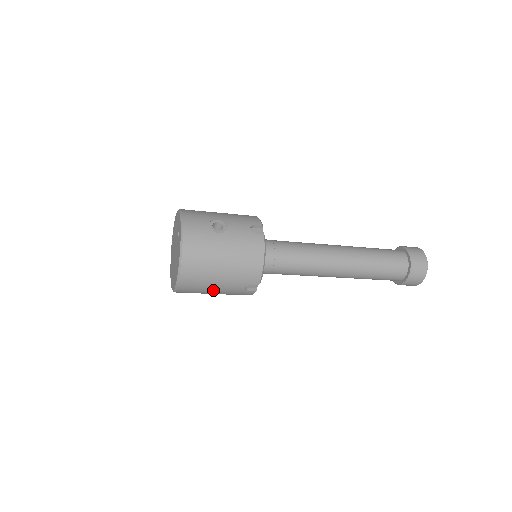
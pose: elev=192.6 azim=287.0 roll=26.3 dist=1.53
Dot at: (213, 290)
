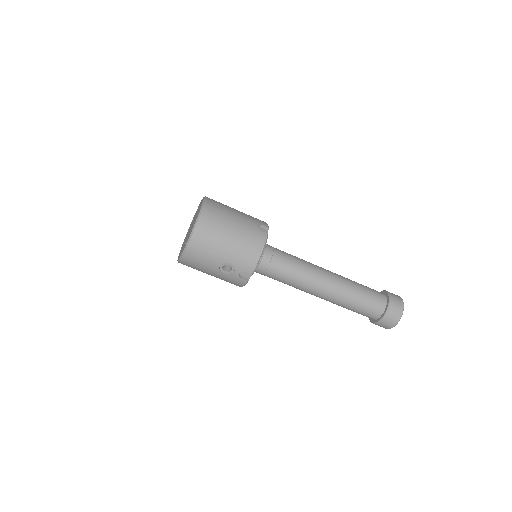
Dot at: (232, 220)
